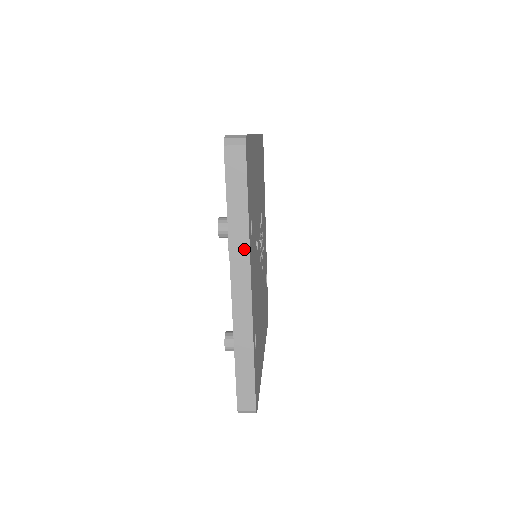
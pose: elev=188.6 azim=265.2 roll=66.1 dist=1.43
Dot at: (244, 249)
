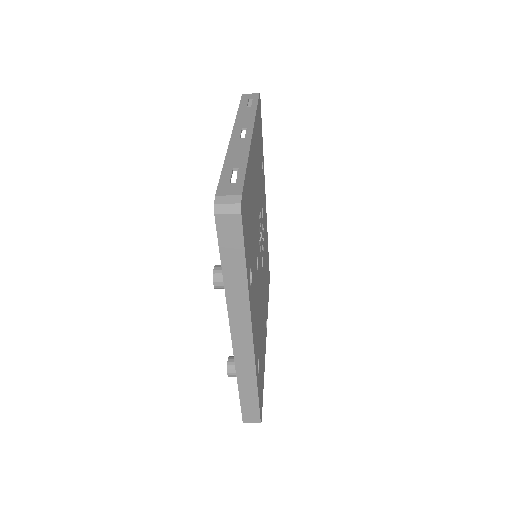
Dot at: (244, 308)
